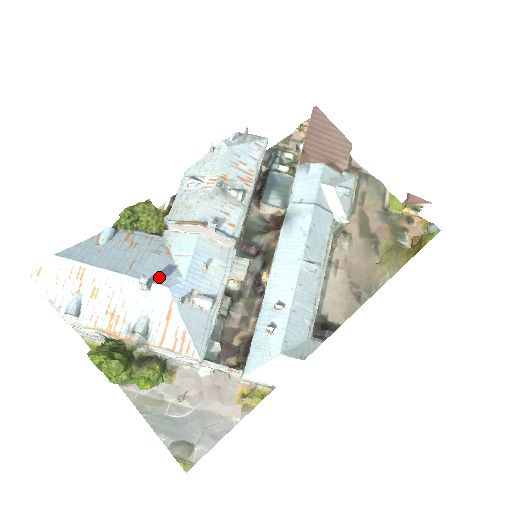
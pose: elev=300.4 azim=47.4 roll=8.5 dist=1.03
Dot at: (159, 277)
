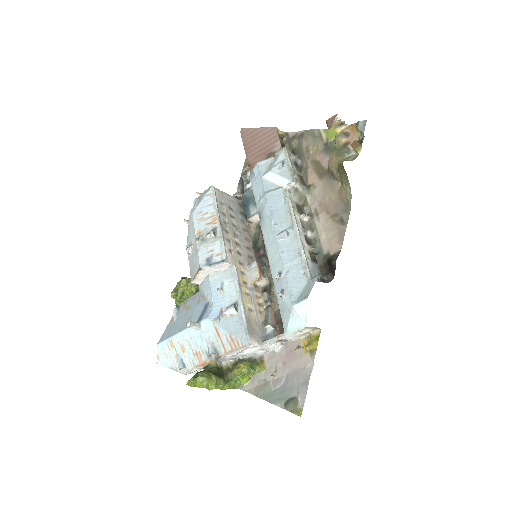
Dot at: (202, 316)
